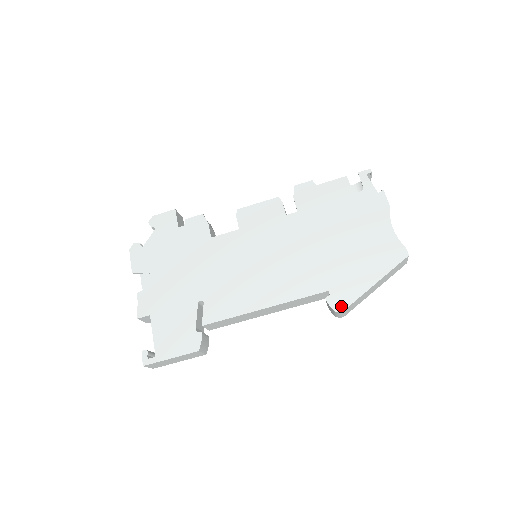
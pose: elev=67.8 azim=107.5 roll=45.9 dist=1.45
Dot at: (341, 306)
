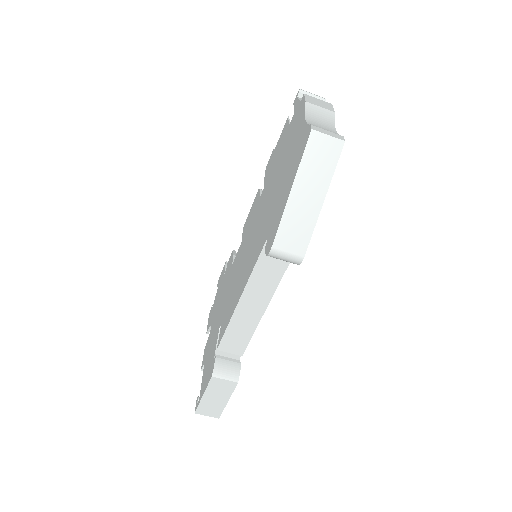
Dot at: (270, 245)
